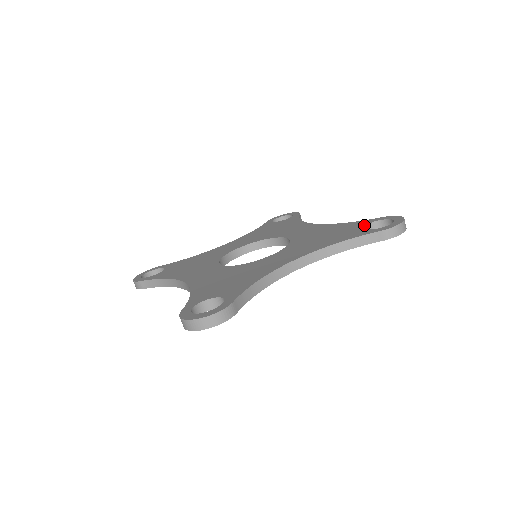
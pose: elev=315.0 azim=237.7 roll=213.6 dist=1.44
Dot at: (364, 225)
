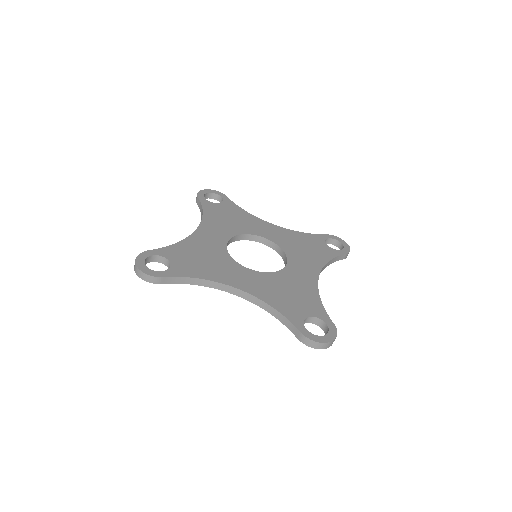
Dot at: (314, 315)
